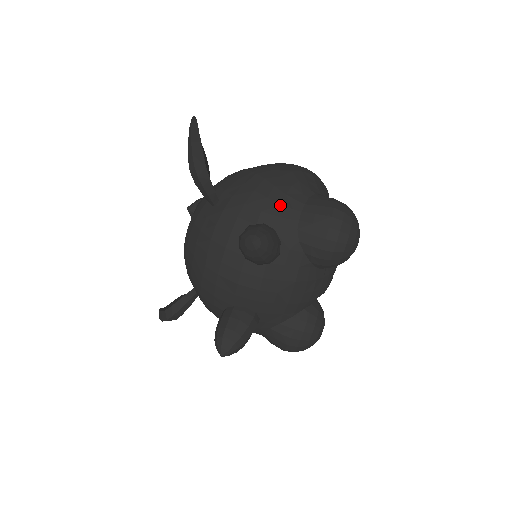
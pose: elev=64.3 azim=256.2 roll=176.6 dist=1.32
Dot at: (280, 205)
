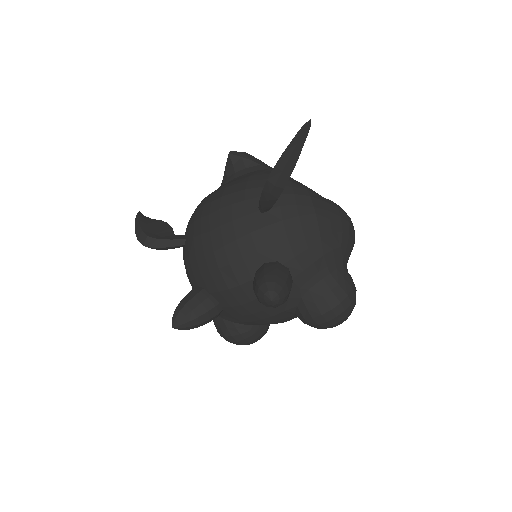
Dot at: (312, 262)
